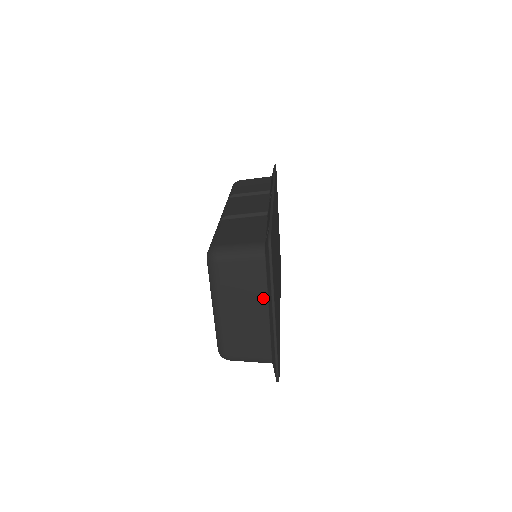
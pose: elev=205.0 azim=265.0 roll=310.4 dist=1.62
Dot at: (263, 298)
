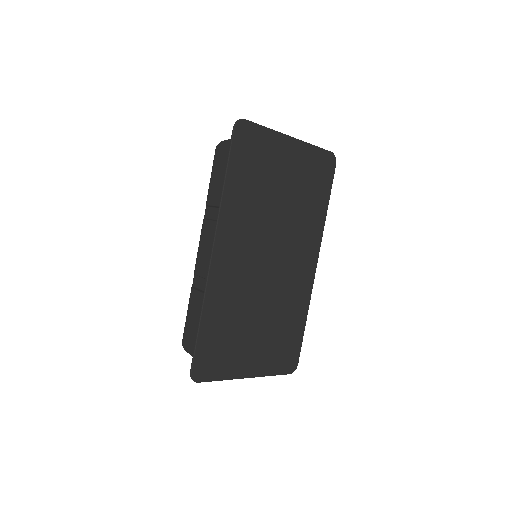
Dot at: occluded
